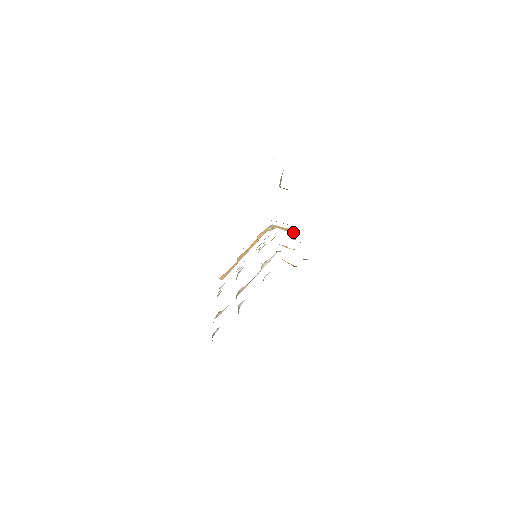
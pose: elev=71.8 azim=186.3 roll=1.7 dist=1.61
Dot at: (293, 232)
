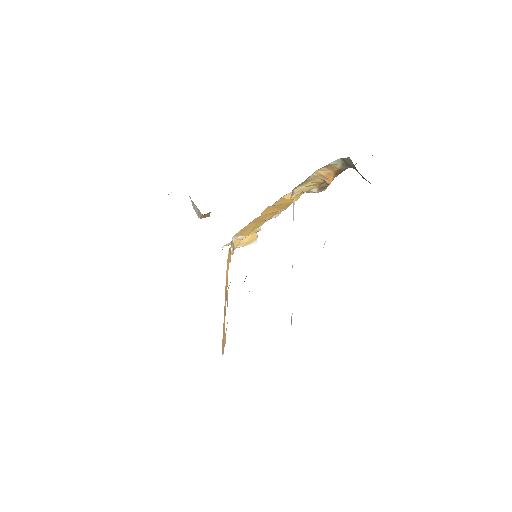
Dot at: (255, 242)
